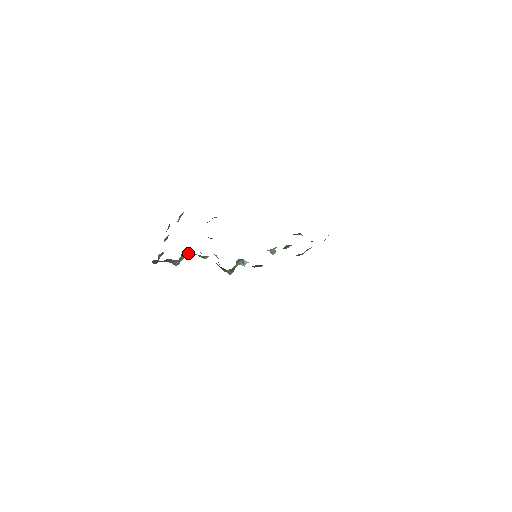
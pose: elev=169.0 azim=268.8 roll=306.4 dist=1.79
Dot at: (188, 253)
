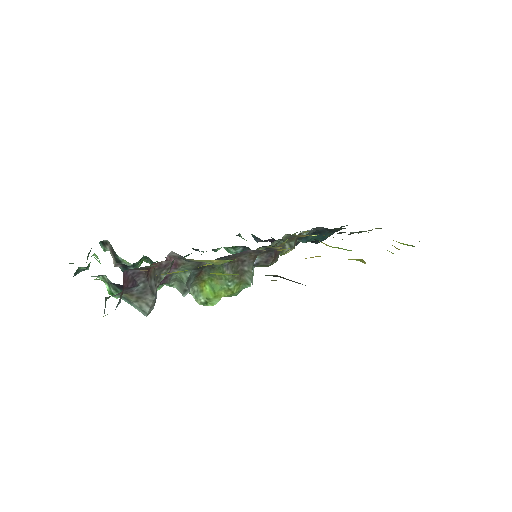
Dot at: occluded
